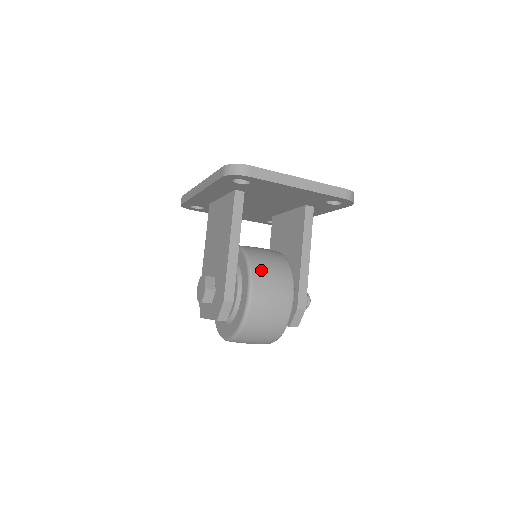
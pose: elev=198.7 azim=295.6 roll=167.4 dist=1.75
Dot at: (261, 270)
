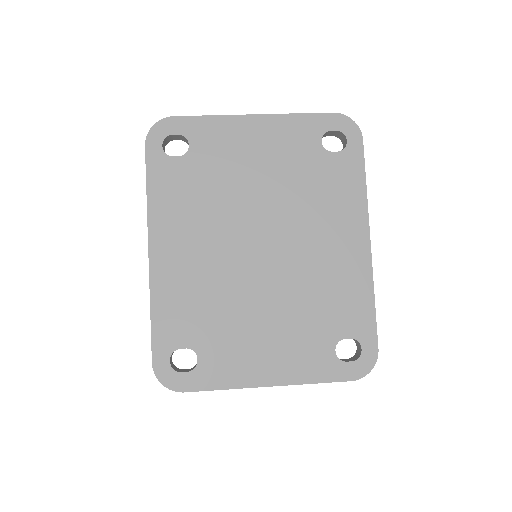
Dot at: occluded
